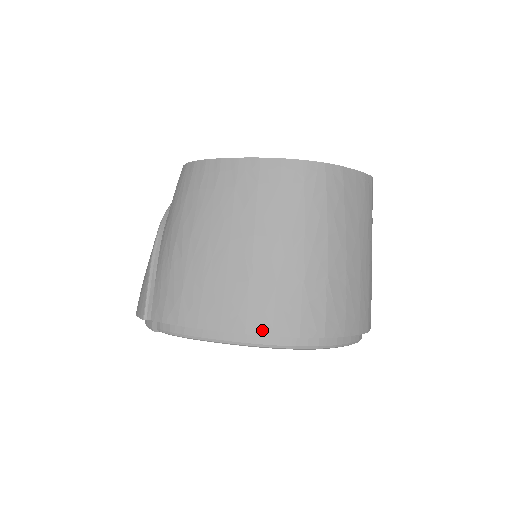
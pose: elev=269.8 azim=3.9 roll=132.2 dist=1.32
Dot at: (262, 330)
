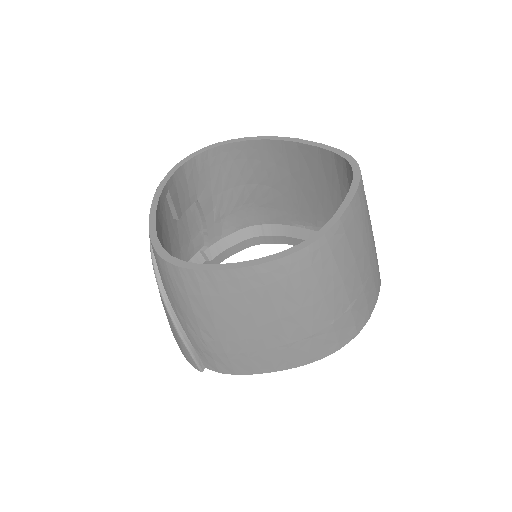
Dot at: (310, 361)
